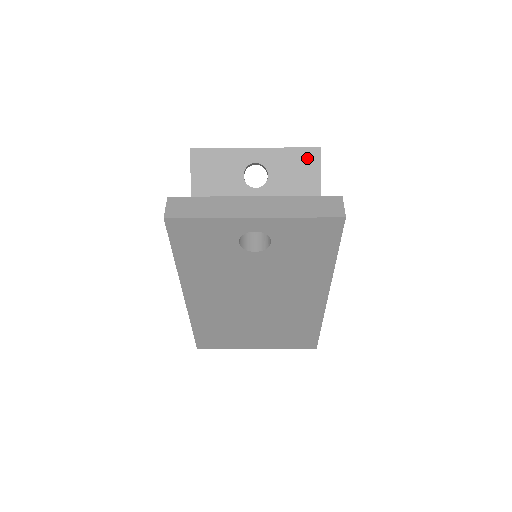
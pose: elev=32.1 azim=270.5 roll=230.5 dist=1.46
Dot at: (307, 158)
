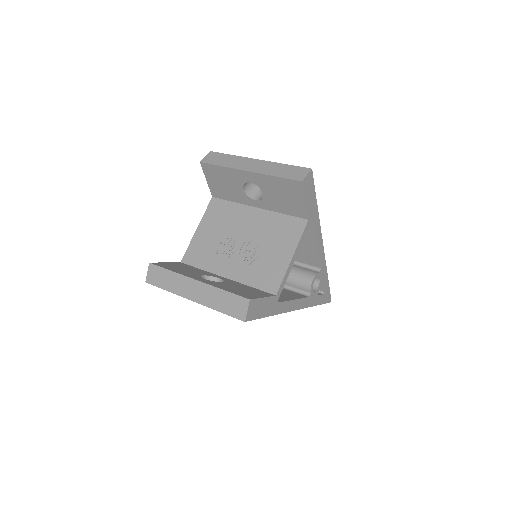
Dot at: (291, 187)
